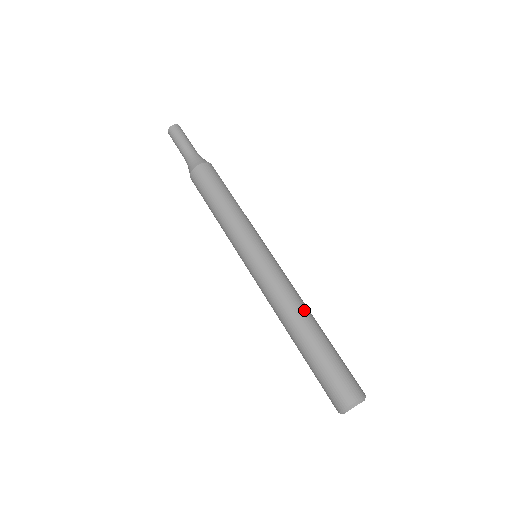
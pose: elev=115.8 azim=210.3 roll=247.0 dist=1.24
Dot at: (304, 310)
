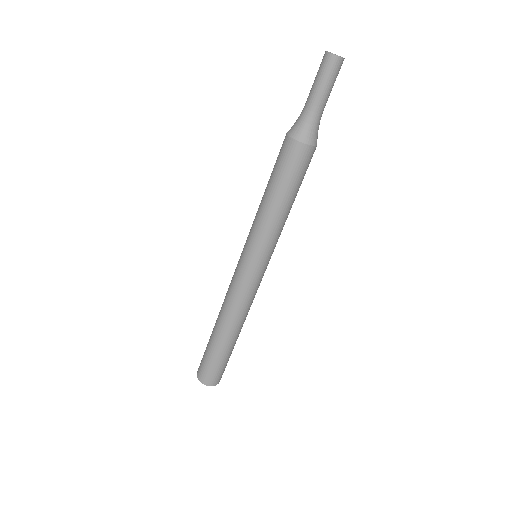
Dot at: (239, 324)
